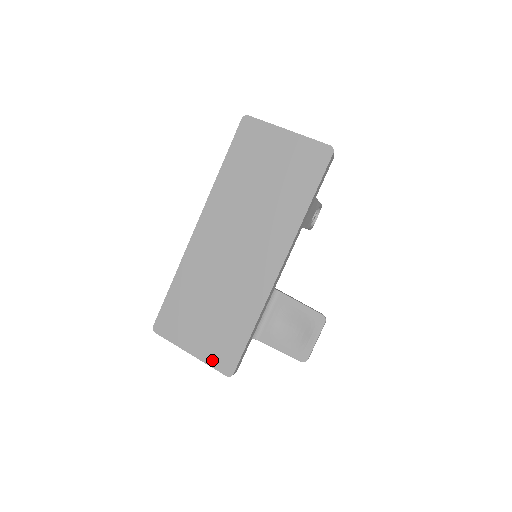
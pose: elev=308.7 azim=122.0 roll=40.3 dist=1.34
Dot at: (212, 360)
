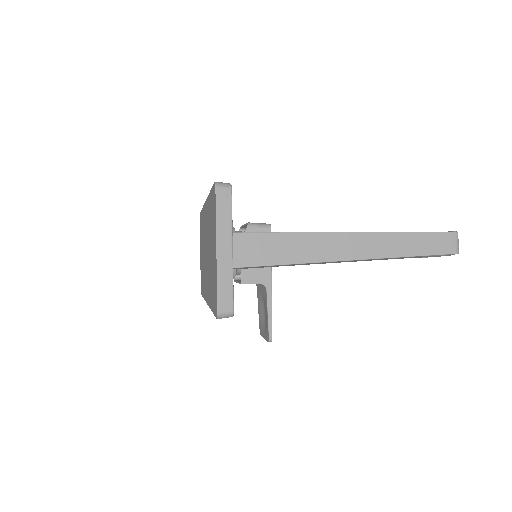
Dot at: occluded
